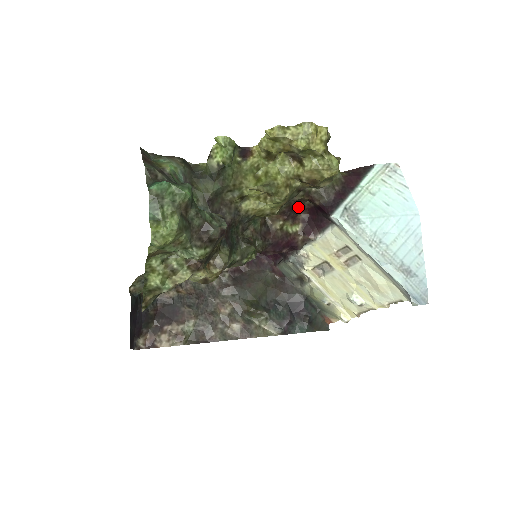
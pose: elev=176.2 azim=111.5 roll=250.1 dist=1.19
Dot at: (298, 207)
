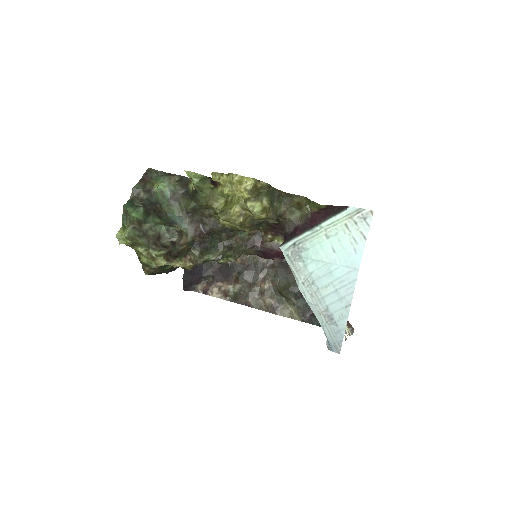
Dot at: occluded
